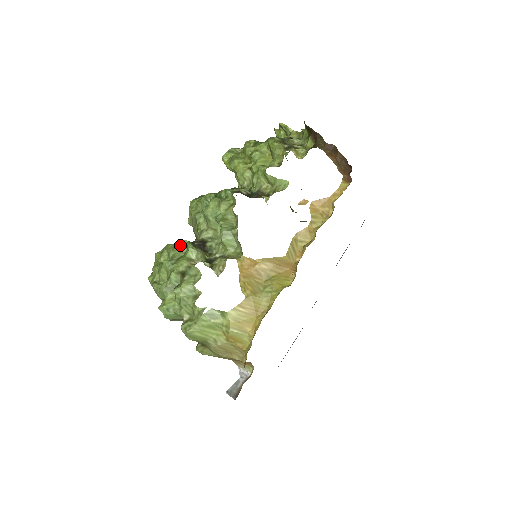
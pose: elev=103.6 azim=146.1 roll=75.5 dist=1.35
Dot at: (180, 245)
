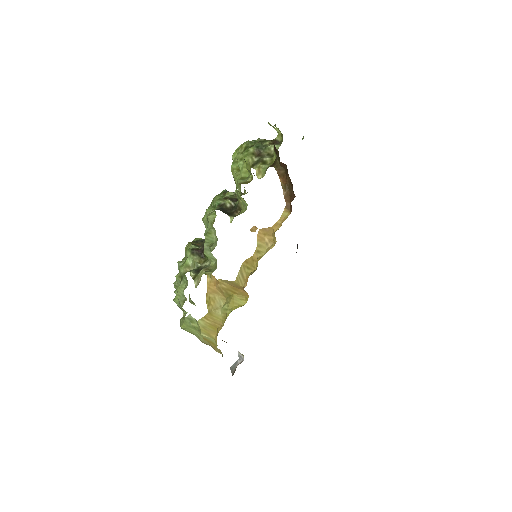
Dot at: occluded
